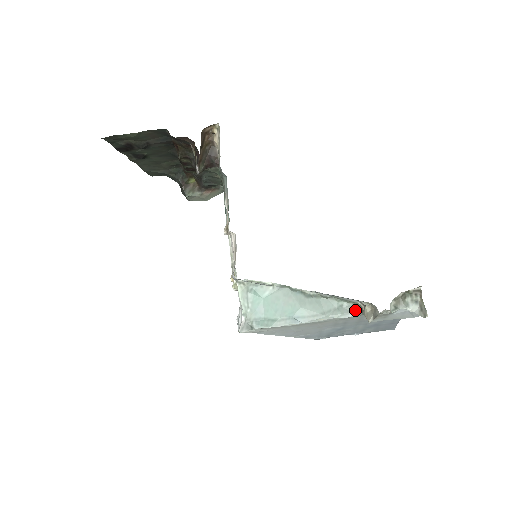
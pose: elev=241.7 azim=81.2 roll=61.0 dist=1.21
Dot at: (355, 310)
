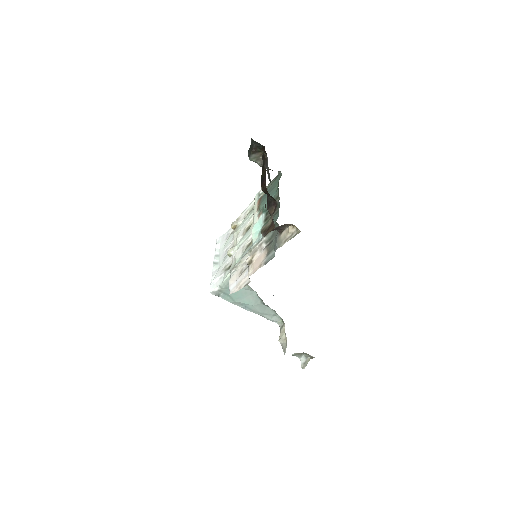
Dot at: (280, 322)
